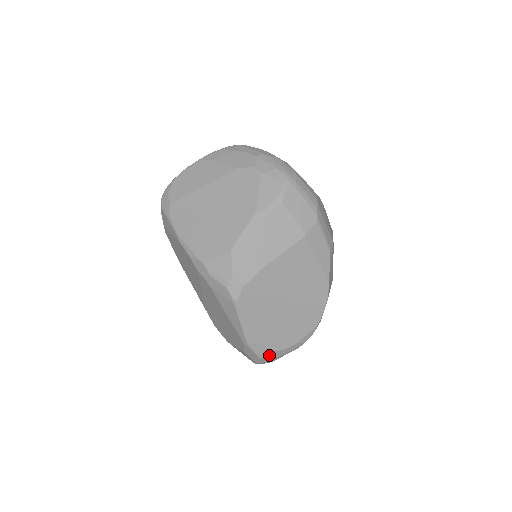
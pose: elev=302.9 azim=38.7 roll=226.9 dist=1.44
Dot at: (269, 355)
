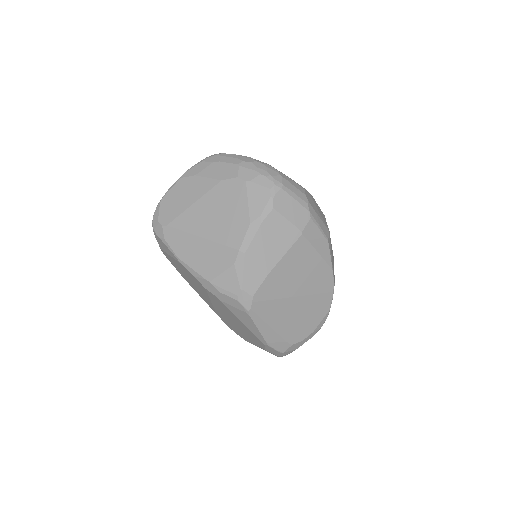
Dot at: (290, 348)
